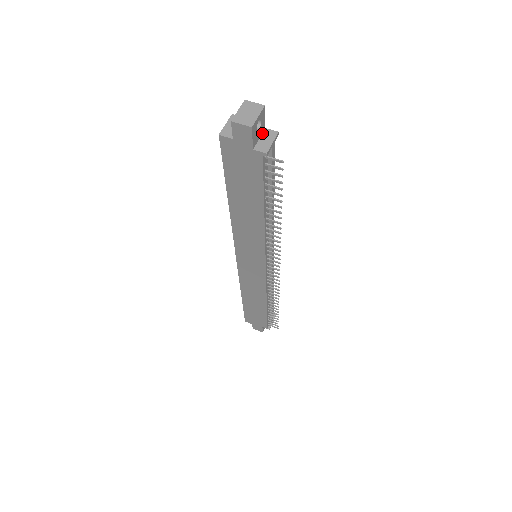
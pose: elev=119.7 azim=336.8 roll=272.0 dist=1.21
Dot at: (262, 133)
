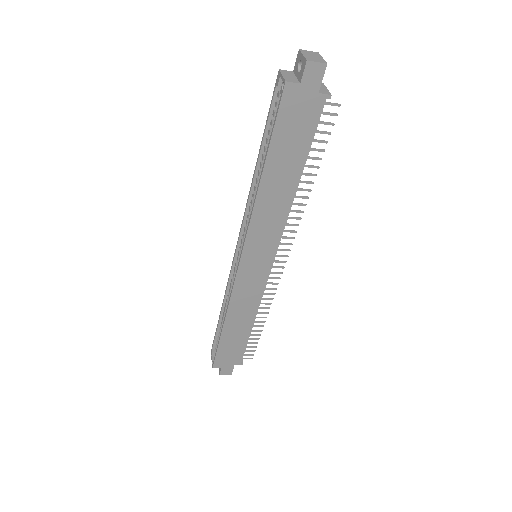
Dot at: occluded
